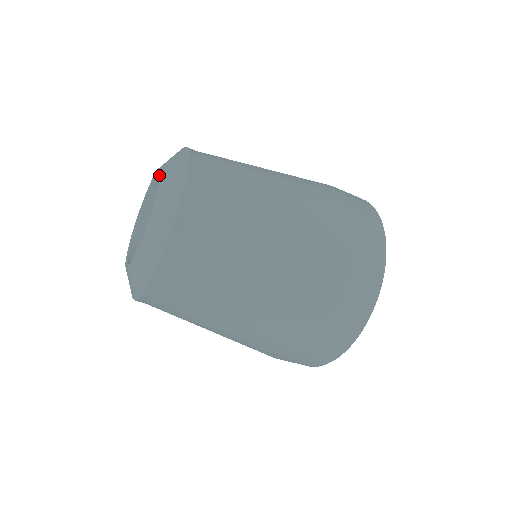
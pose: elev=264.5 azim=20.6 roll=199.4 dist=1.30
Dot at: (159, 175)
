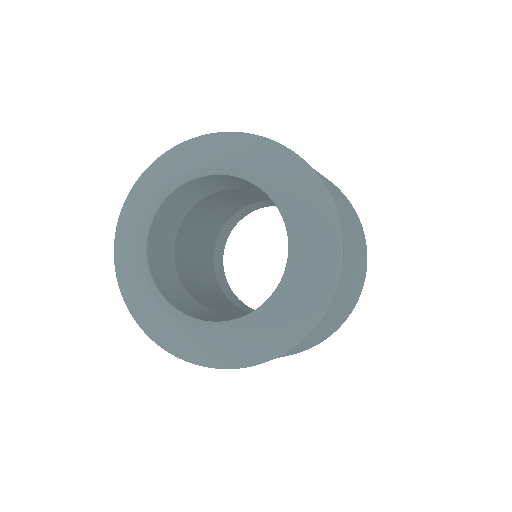
Dot at: (204, 174)
